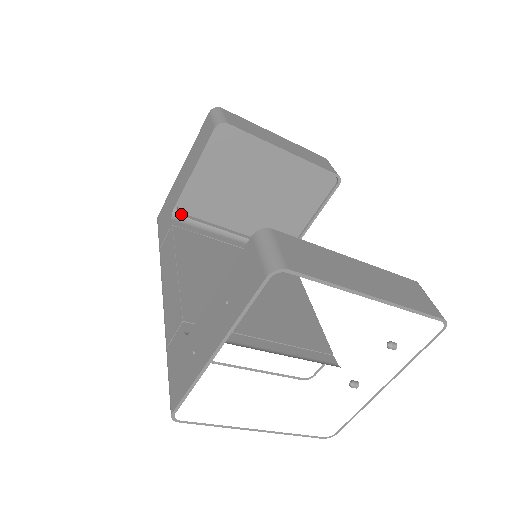
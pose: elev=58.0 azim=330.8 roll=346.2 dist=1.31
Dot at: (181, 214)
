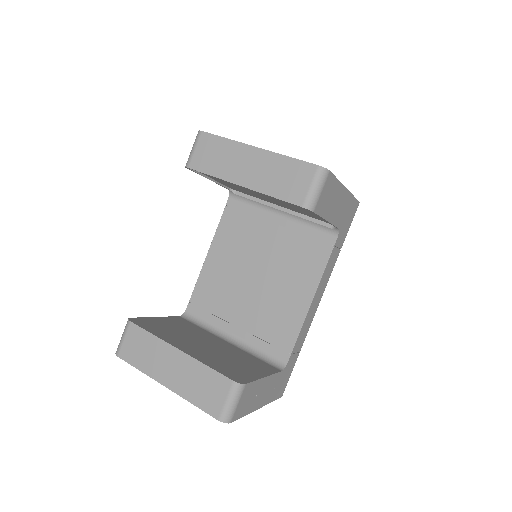
Dot at: (236, 192)
